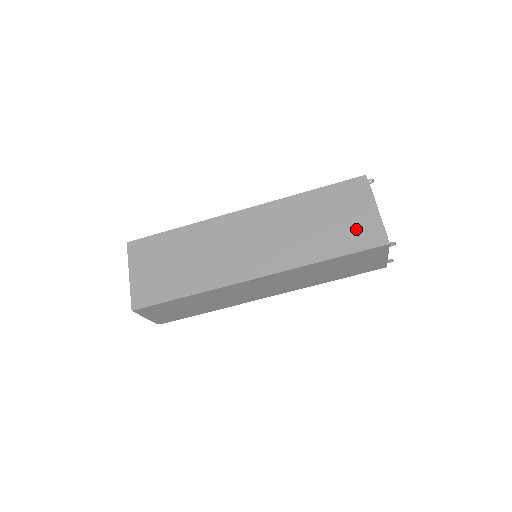
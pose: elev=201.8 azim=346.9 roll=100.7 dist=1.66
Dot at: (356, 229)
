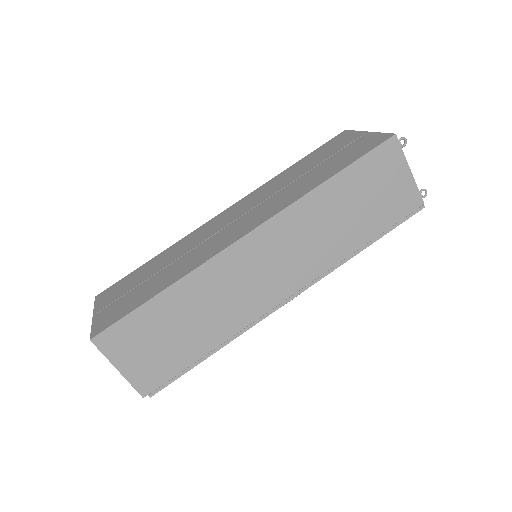
Dot at: (352, 150)
